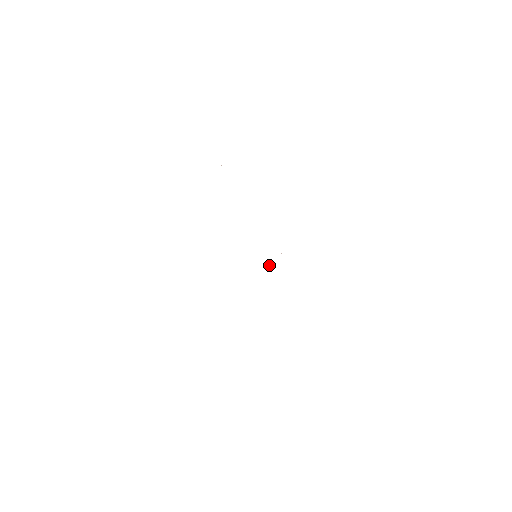
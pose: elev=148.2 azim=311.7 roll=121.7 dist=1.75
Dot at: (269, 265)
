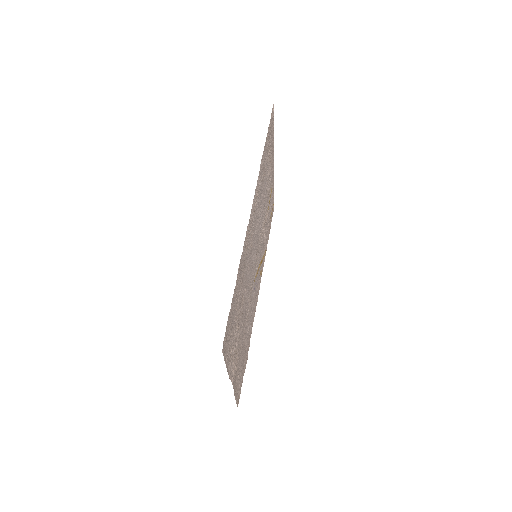
Dot at: (253, 257)
